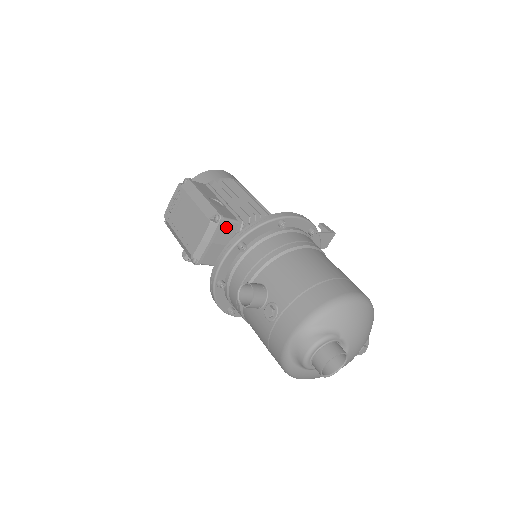
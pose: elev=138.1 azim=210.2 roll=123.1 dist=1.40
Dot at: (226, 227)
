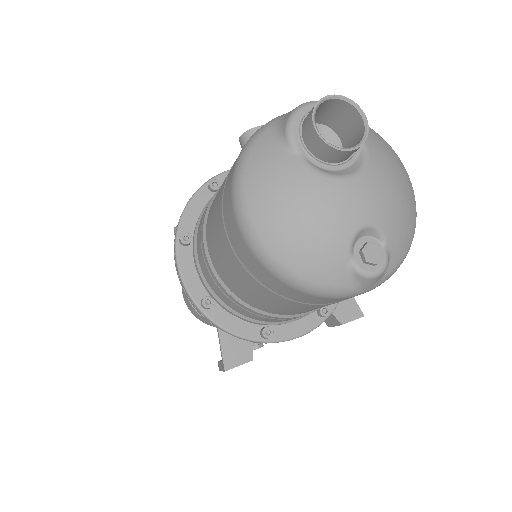
Dot at: occluded
